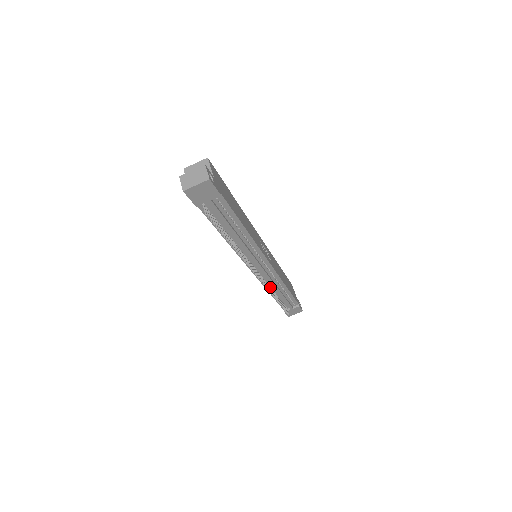
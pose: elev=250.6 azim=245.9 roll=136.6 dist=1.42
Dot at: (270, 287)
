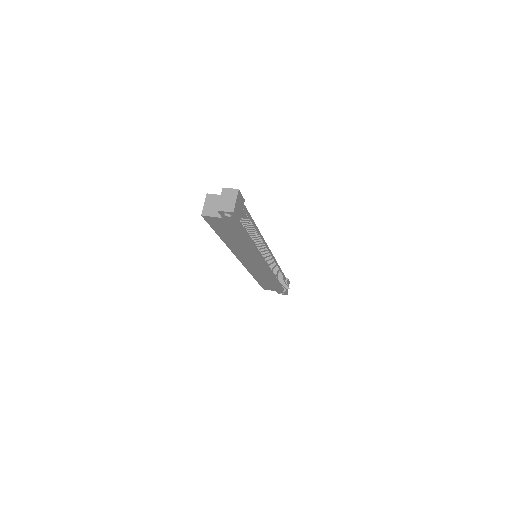
Dot at: (274, 274)
